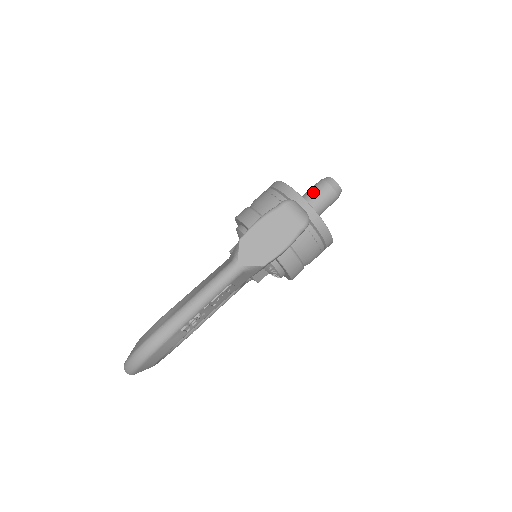
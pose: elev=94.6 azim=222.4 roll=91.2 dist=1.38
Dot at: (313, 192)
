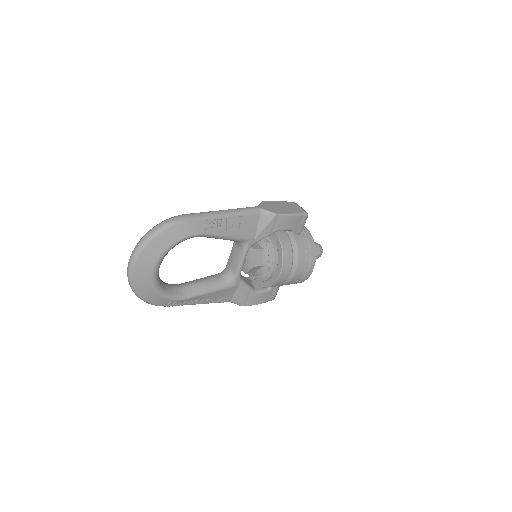
Dot at: occluded
